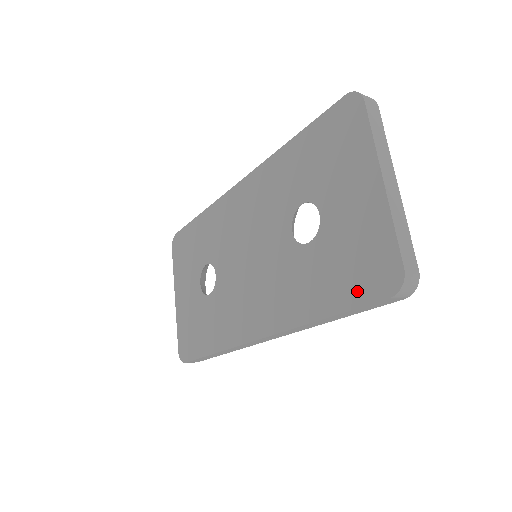
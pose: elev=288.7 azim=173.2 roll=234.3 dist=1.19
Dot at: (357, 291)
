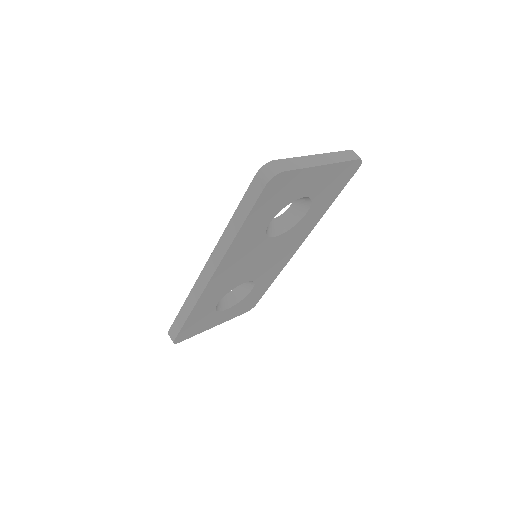
Dot at: occluded
